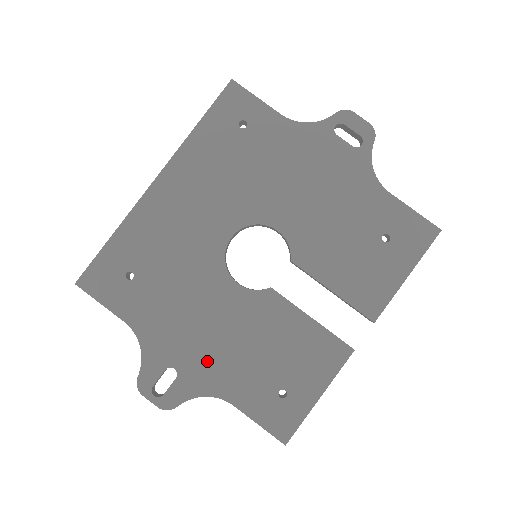
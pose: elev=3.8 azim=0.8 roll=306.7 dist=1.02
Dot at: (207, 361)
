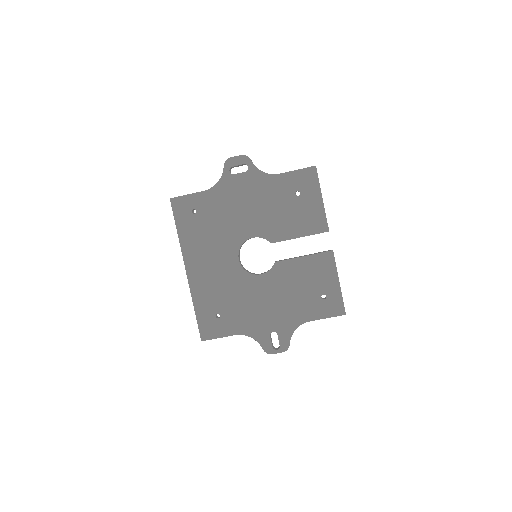
Dot at: (282, 316)
